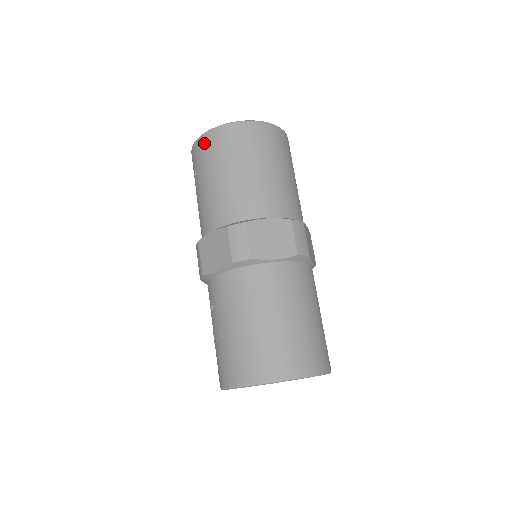
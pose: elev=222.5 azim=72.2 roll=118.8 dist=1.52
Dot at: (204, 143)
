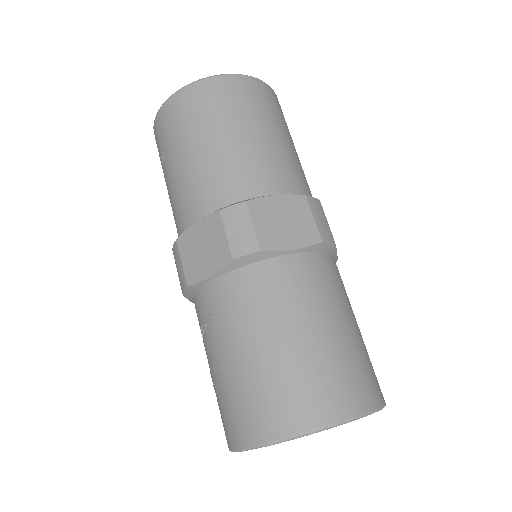
Dot at: (172, 108)
